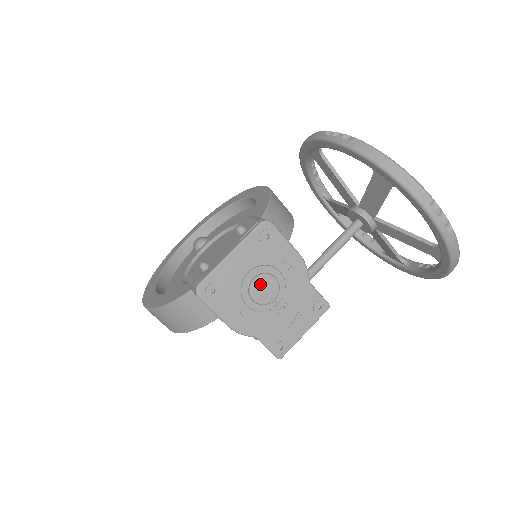
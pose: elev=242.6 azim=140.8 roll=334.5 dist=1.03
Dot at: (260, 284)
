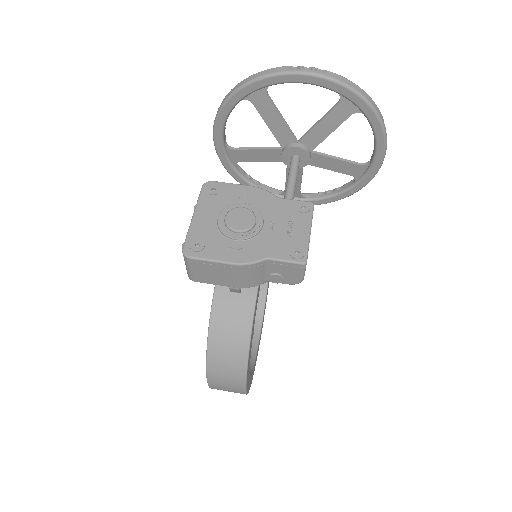
Dot at: (233, 218)
